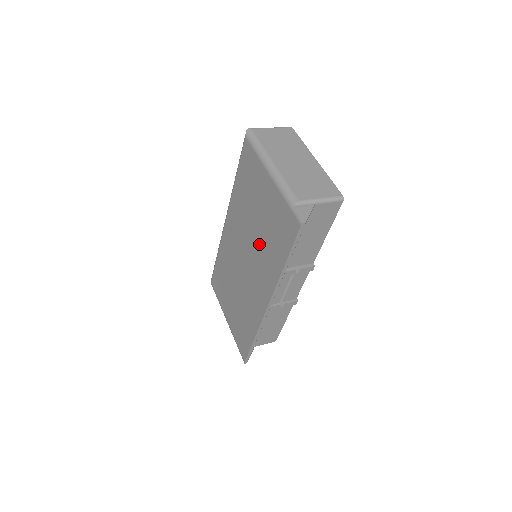
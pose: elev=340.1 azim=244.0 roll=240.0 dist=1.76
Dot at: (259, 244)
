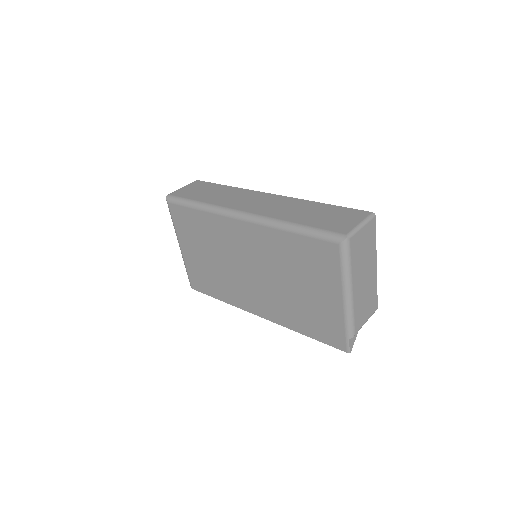
Dot at: (283, 294)
